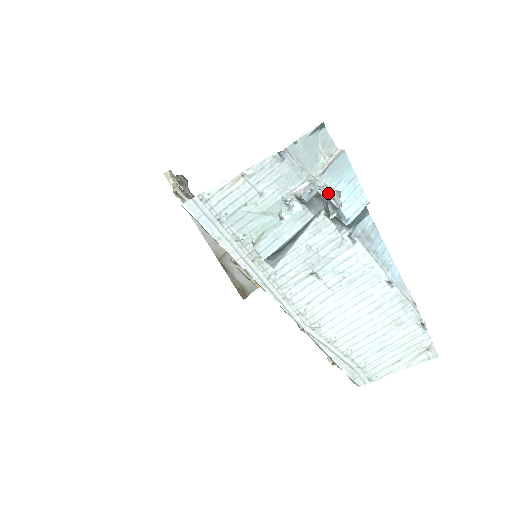
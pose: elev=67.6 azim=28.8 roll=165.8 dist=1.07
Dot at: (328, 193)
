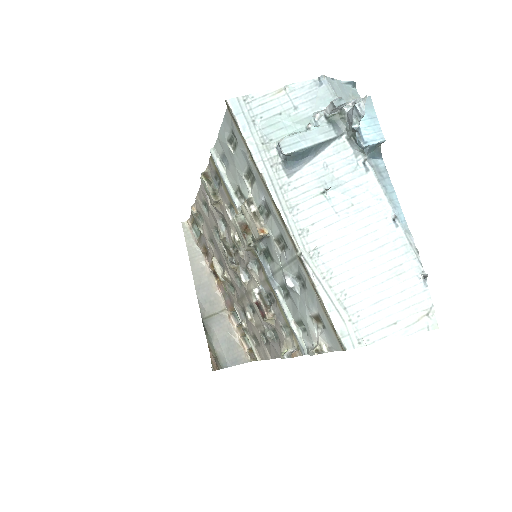
Dot at: (355, 104)
